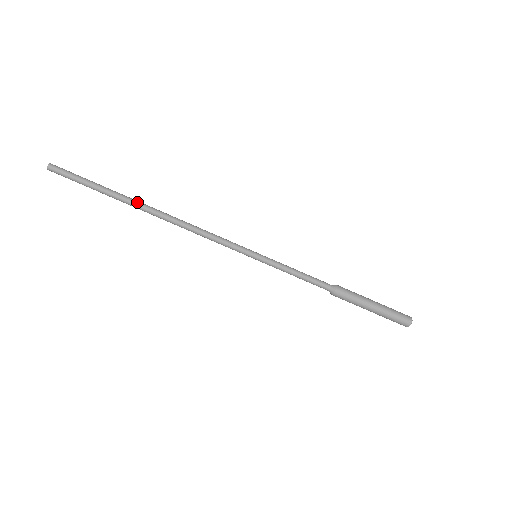
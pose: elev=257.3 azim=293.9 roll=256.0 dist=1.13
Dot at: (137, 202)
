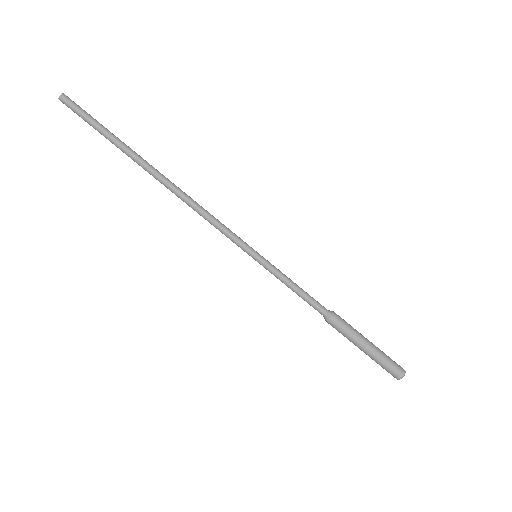
Dot at: (145, 161)
